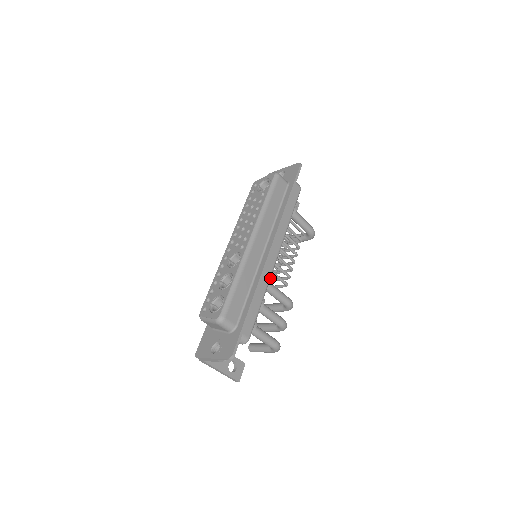
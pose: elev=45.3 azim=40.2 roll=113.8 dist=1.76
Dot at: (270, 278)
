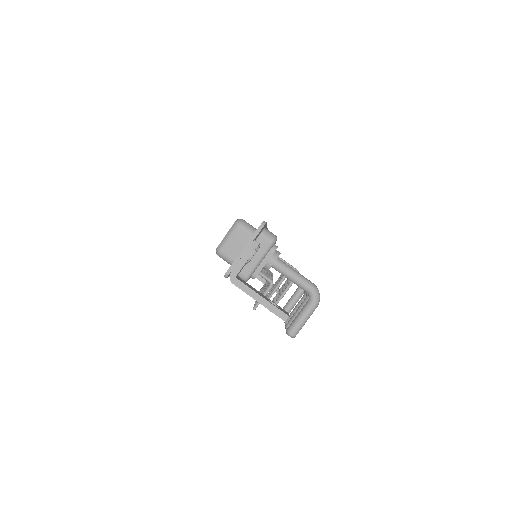
Dot at: occluded
